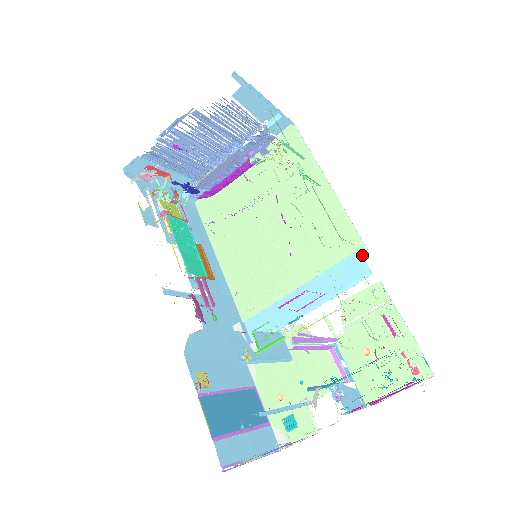
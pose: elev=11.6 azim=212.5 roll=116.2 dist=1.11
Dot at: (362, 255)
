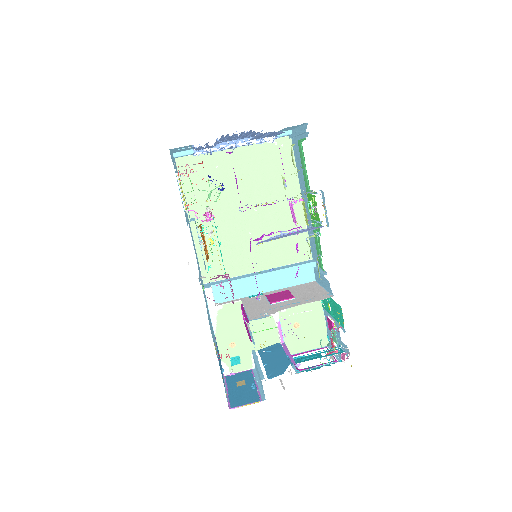
Dot at: (313, 266)
